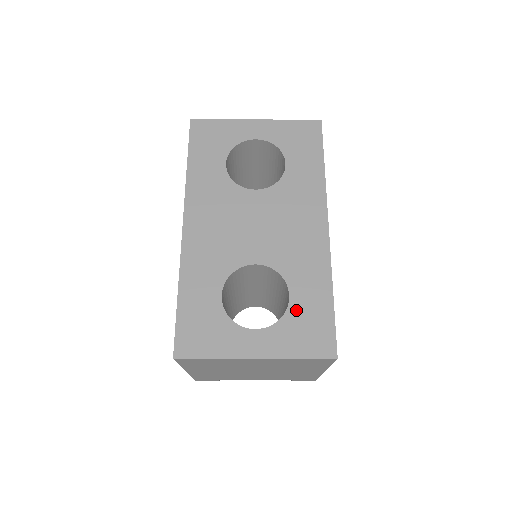
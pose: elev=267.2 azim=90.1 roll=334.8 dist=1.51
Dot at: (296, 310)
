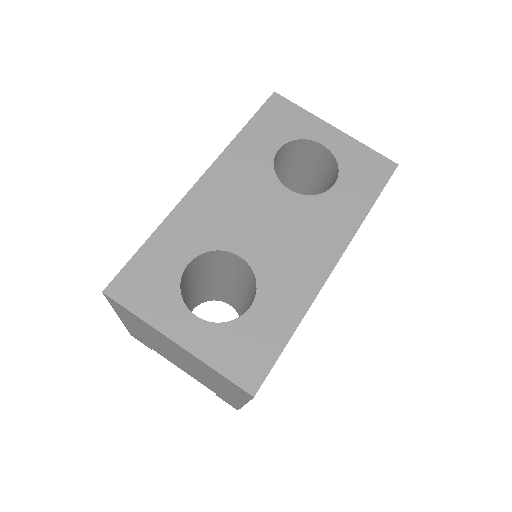
Dot at: (247, 324)
